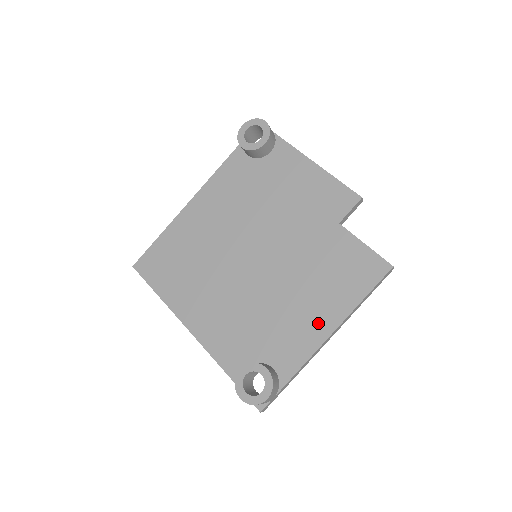
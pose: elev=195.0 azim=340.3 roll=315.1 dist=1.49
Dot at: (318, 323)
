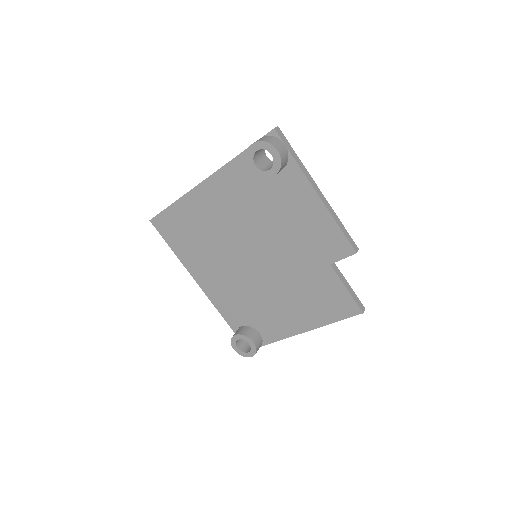
Dot at: (296, 322)
